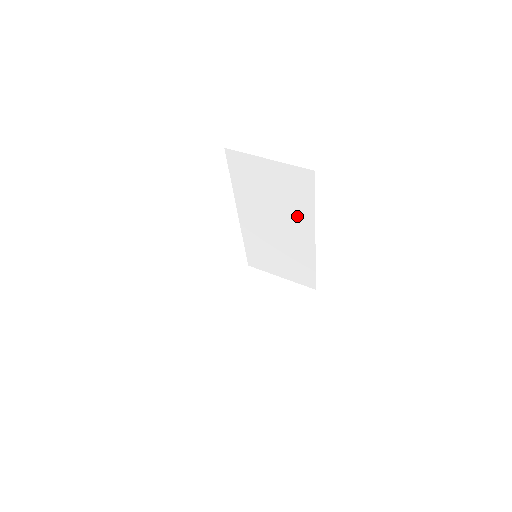
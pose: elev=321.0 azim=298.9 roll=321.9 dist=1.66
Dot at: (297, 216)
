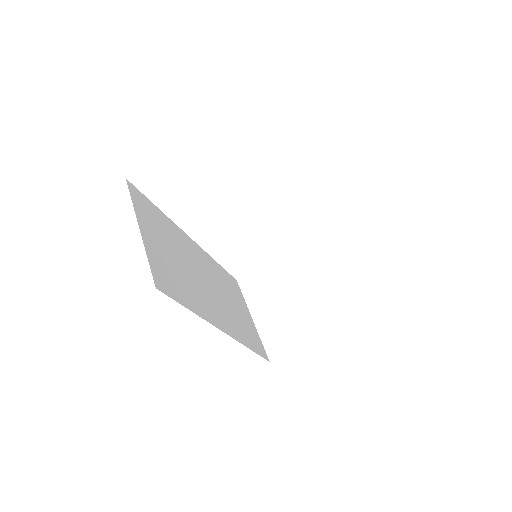
Dot at: occluded
